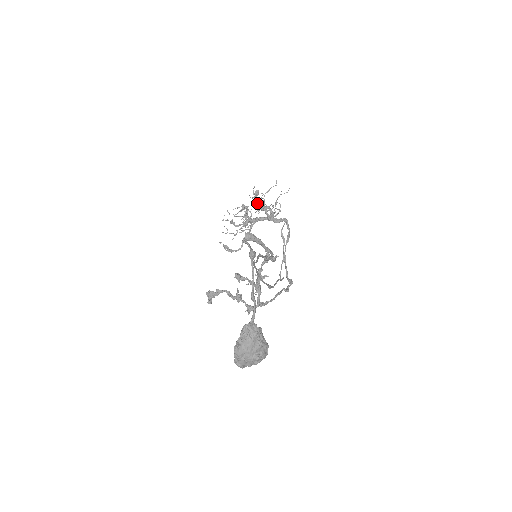
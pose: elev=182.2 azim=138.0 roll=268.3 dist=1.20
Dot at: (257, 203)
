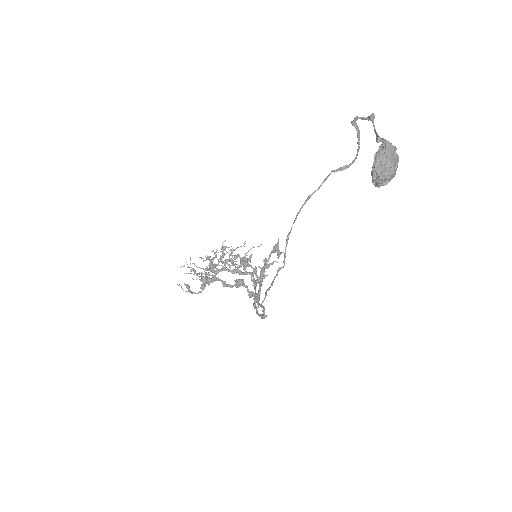
Dot at: (223, 257)
